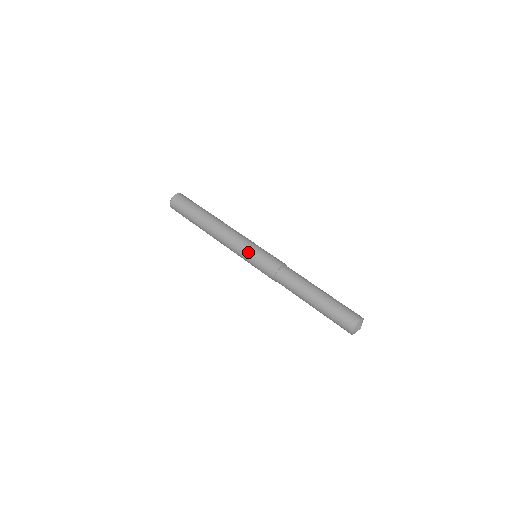
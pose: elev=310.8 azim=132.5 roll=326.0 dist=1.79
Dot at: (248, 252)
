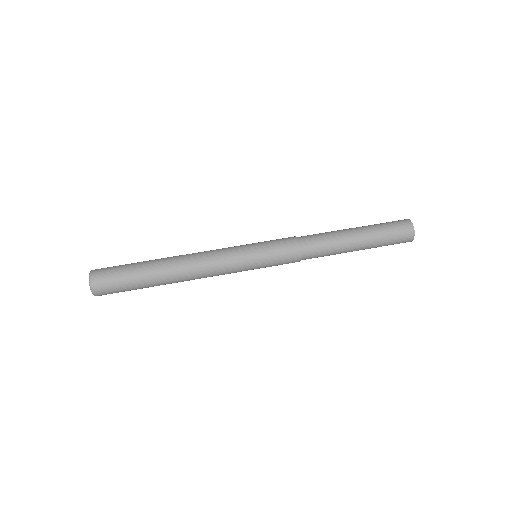
Dot at: (249, 250)
